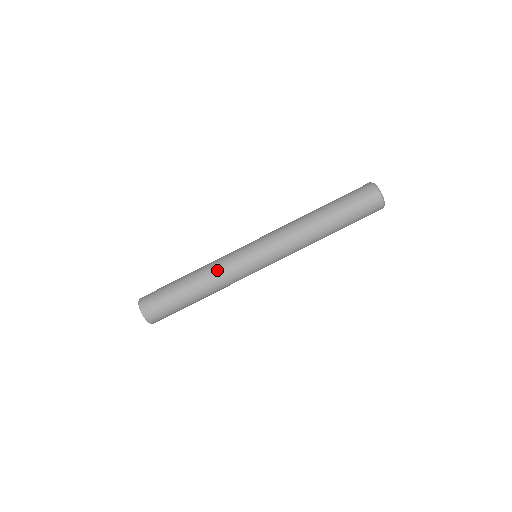
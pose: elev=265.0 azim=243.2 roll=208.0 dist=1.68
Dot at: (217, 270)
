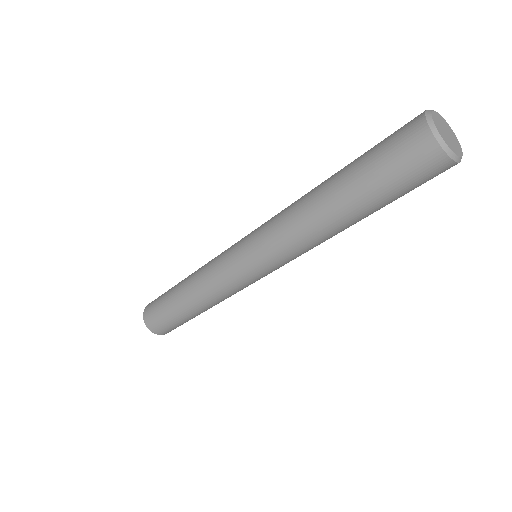
Dot at: (204, 280)
